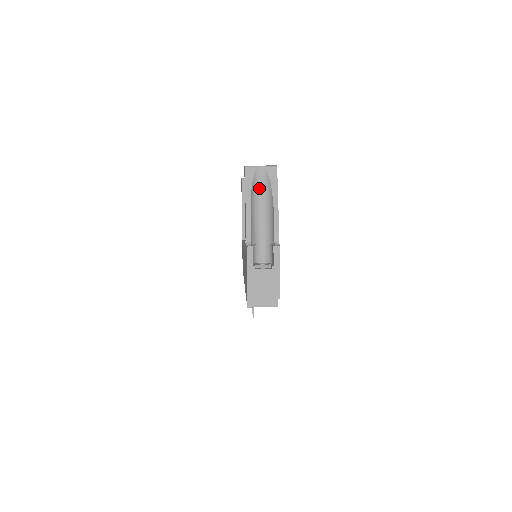
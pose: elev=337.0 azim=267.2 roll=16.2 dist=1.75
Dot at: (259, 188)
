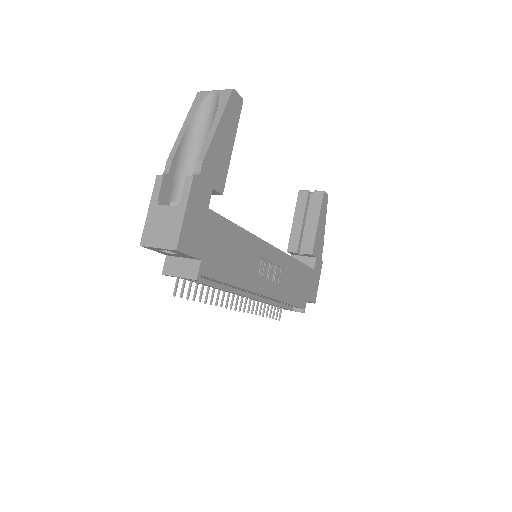
Dot at: (207, 116)
